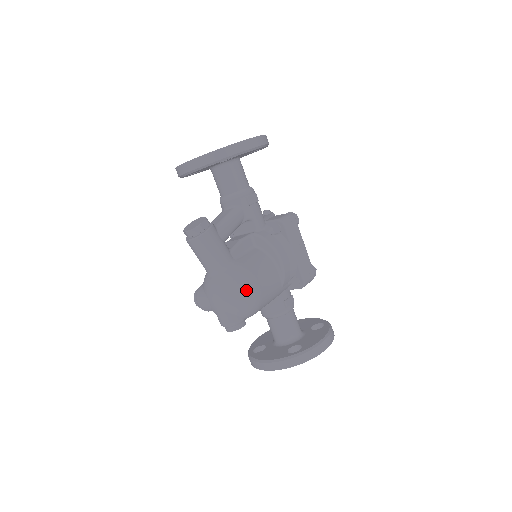
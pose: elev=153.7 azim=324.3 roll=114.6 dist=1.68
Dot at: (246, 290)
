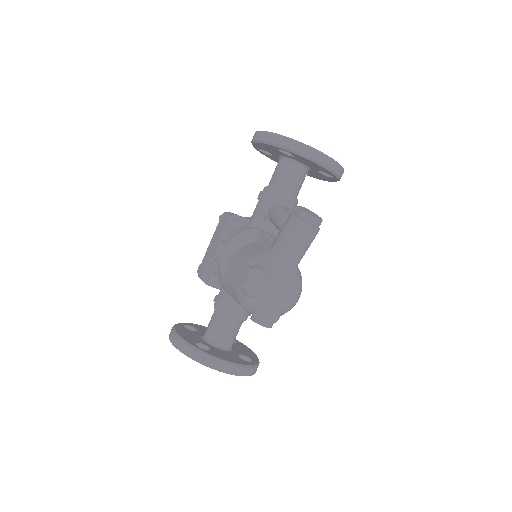
Dot at: occluded
